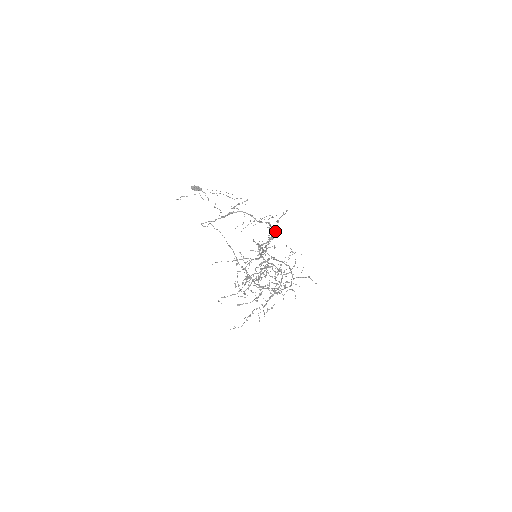
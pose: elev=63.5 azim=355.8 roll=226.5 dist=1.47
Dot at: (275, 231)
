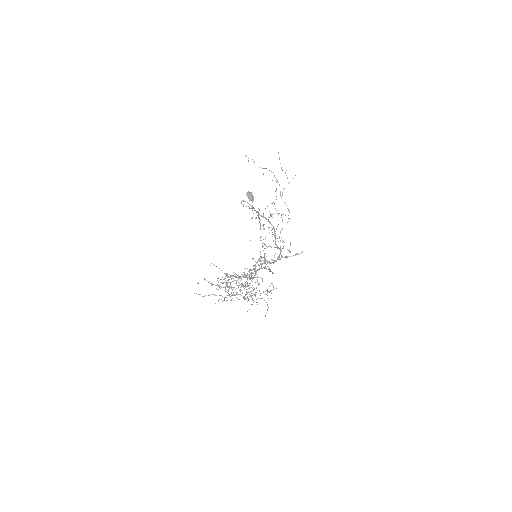
Dot at: occluded
